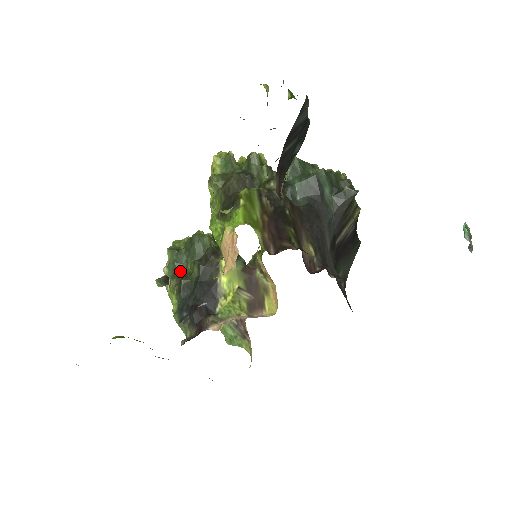
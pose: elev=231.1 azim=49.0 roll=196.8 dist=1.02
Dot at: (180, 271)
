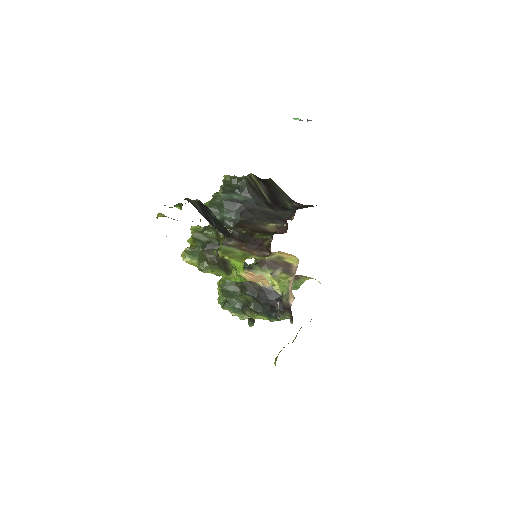
Dot at: (241, 306)
